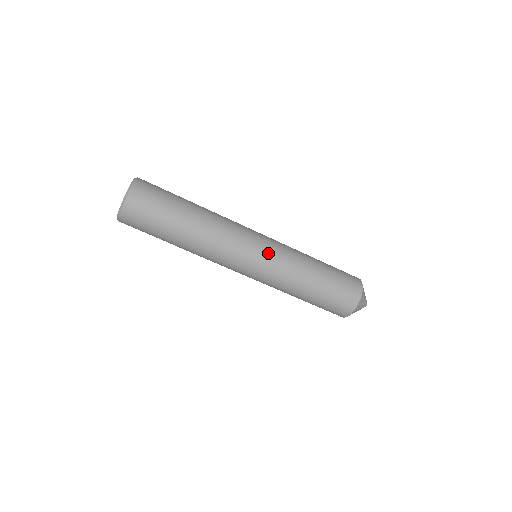
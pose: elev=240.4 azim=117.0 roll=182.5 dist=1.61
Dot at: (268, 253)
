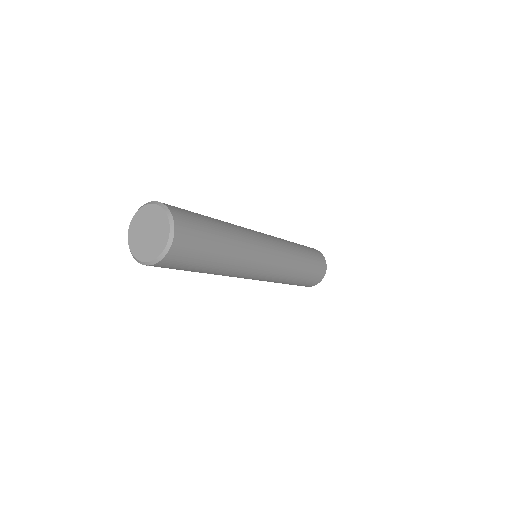
Dot at: occluded
